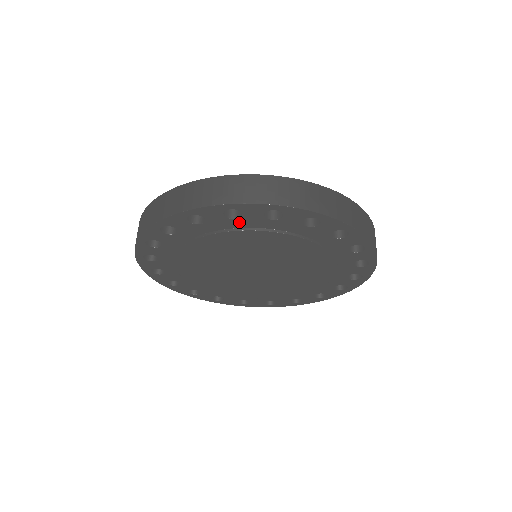
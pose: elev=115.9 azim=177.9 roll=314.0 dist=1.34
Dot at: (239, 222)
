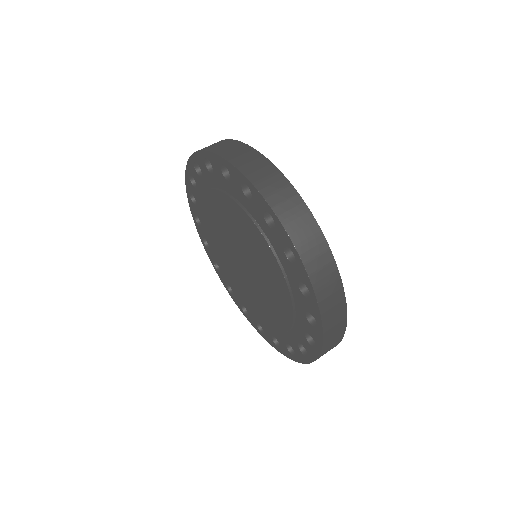
Dot at: (215, 179)
